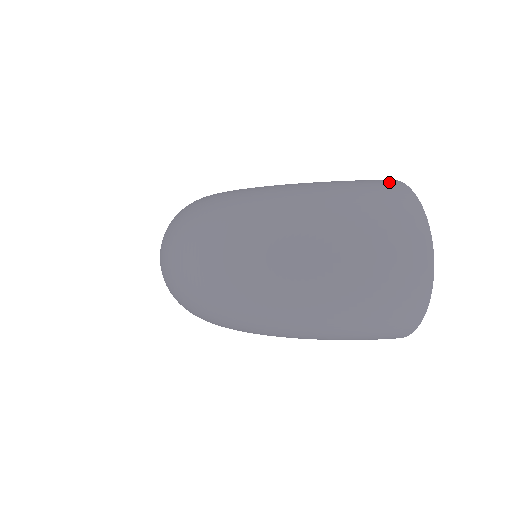
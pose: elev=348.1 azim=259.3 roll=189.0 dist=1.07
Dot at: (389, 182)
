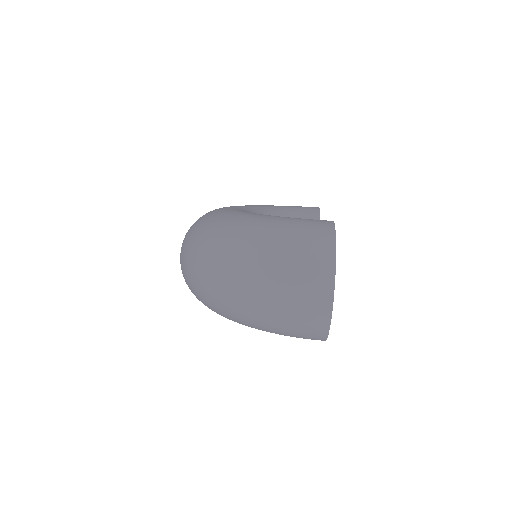
Dot at: (324, 226)
